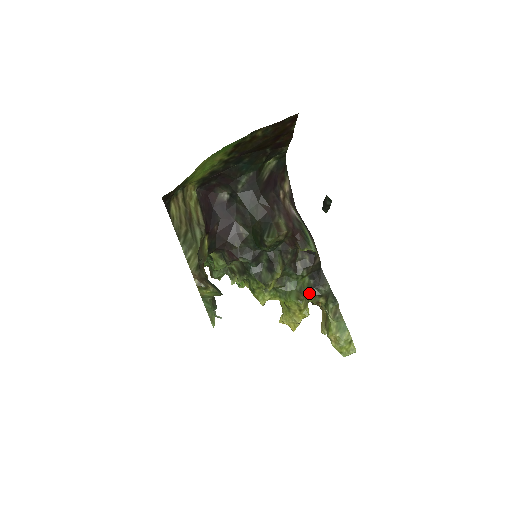
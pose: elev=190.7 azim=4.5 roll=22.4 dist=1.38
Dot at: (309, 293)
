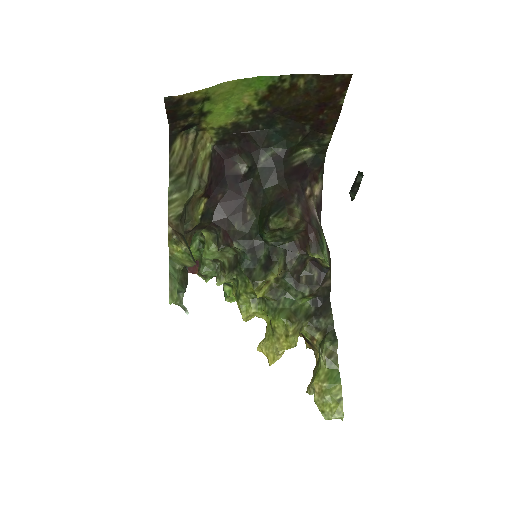
Dot at: (305, 319)
